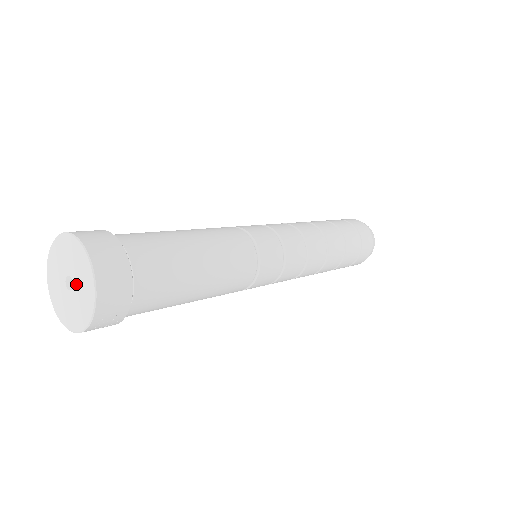
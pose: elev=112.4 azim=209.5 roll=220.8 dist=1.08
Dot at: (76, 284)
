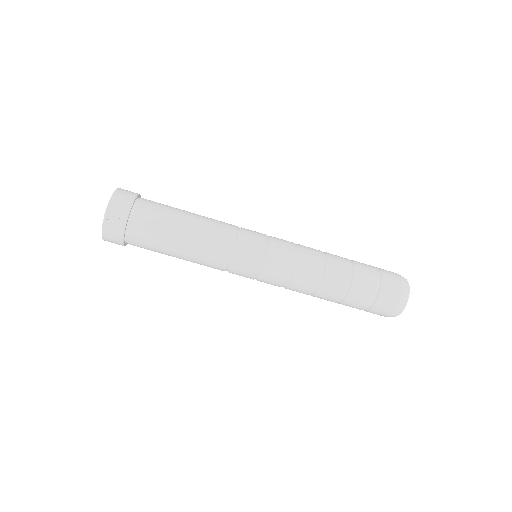
Dot at: occluded
